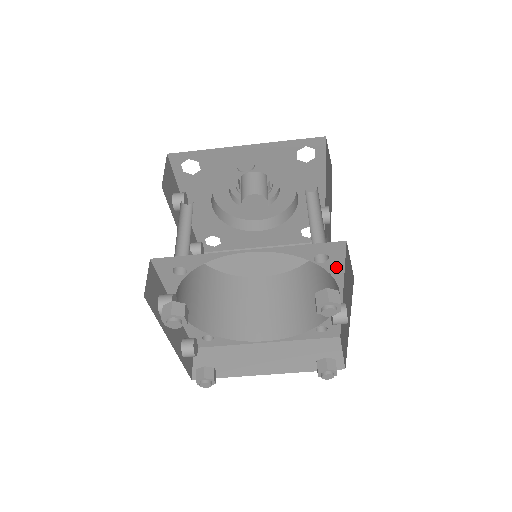
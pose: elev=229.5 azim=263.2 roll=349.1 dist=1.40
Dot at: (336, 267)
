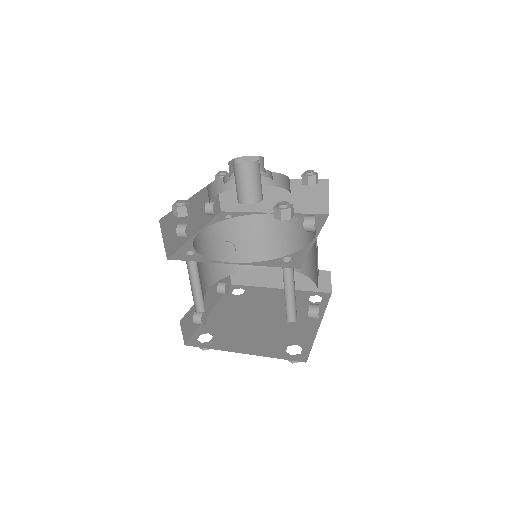
Dot at: occluded
